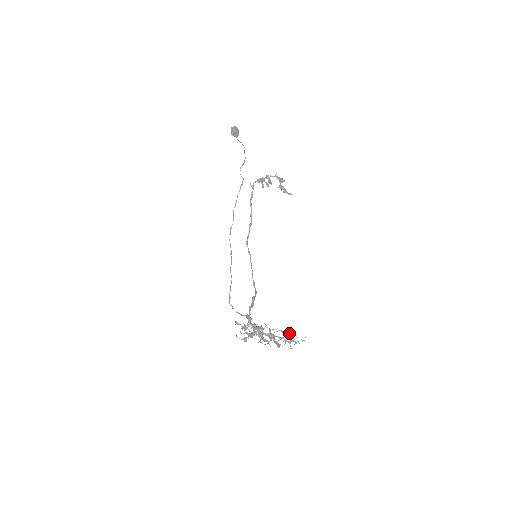
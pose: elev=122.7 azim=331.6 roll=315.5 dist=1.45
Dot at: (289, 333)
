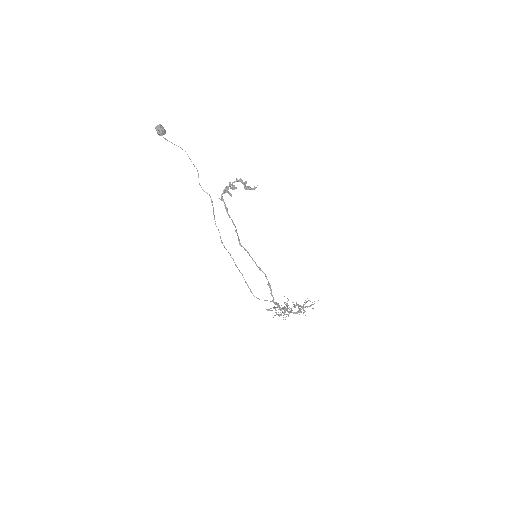
Dot at: occluded
